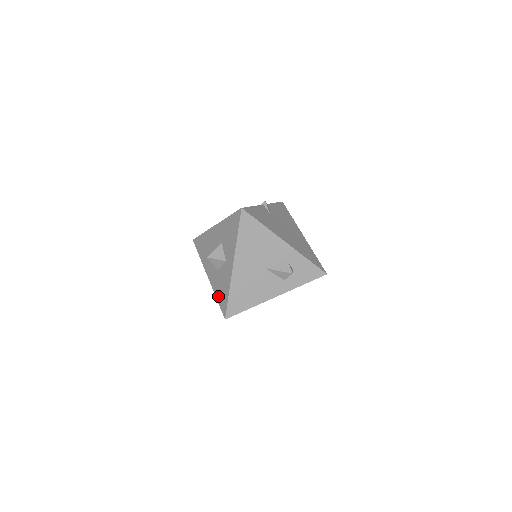
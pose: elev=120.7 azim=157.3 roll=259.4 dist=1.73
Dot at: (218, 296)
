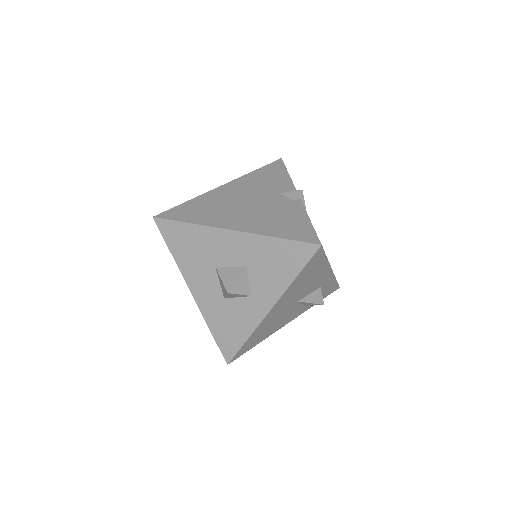
Dot at: (217, 331)
